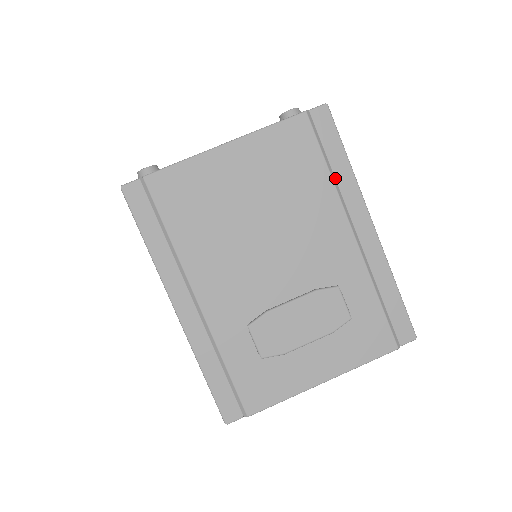
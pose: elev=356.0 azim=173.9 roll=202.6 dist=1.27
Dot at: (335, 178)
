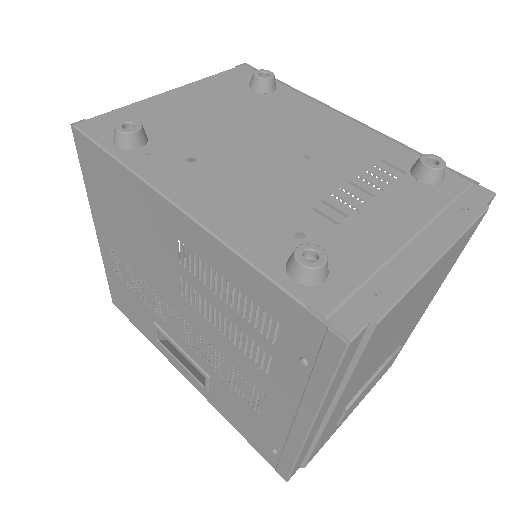
Dot at: occluded
